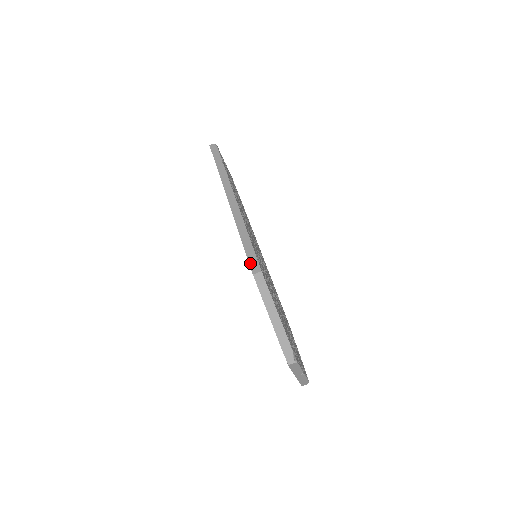
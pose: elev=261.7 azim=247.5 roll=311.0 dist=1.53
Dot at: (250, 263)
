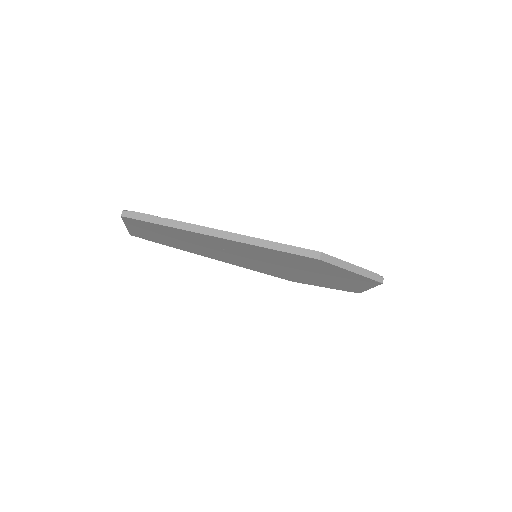
Dot at: (307, 256)
